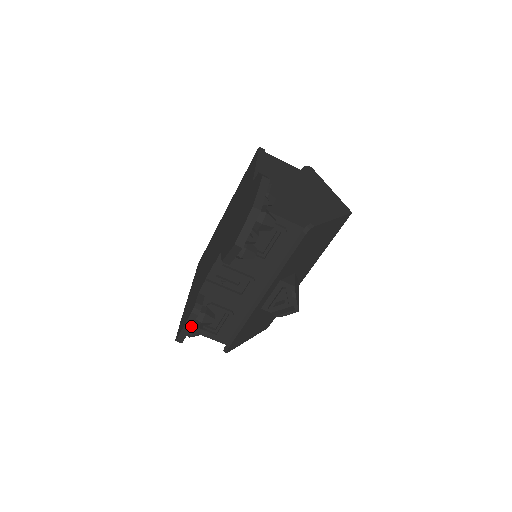
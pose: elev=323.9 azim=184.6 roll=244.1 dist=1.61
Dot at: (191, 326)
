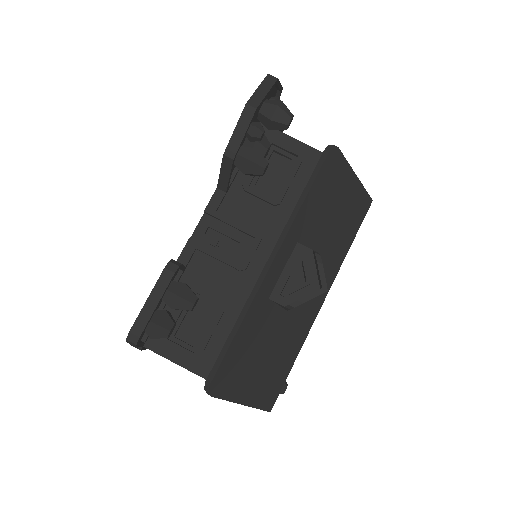
Dot at: (159, 298)
